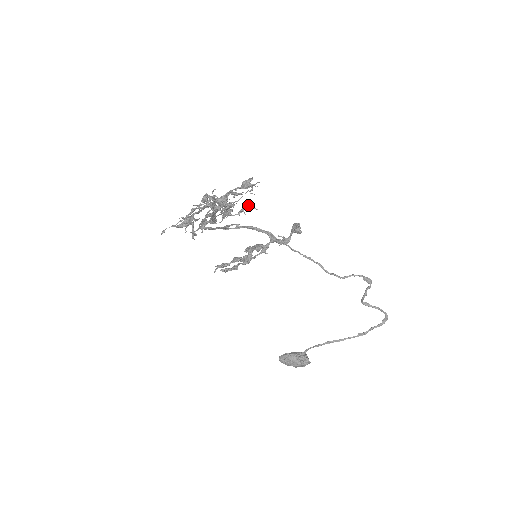
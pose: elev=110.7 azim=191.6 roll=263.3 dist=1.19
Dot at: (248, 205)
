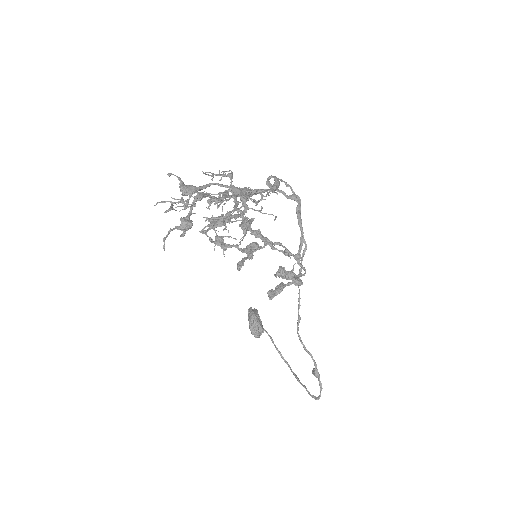
Dot at: (235, 239)
